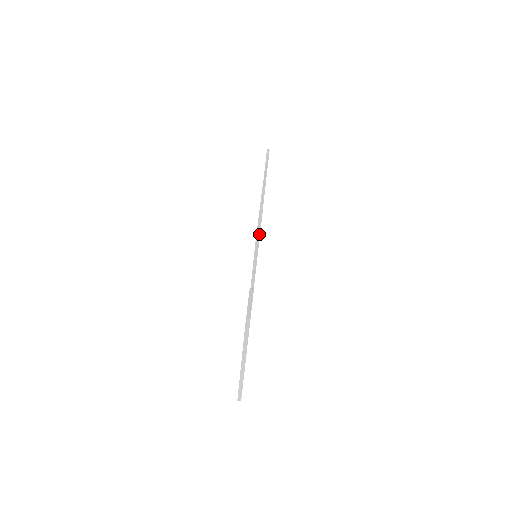
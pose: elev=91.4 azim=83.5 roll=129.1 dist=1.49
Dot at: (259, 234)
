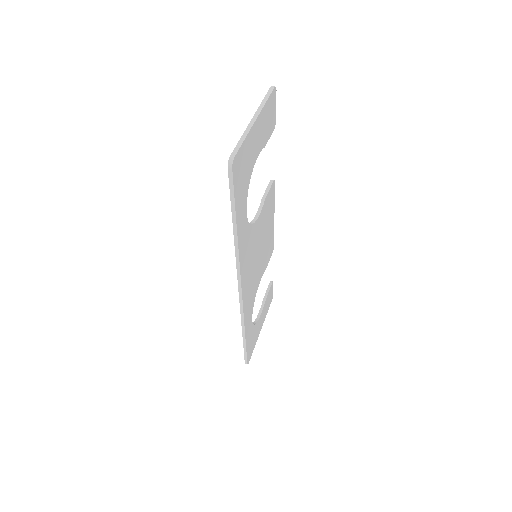
Dot at: (274, 187)
